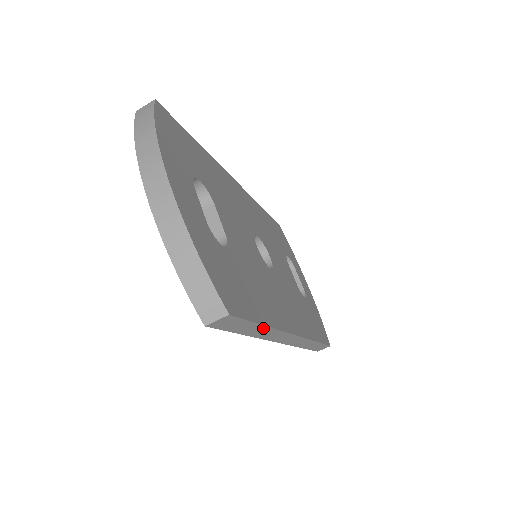
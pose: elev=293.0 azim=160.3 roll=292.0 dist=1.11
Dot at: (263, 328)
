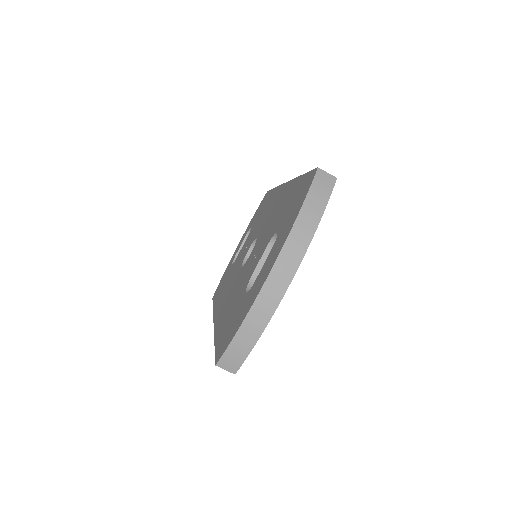
Dot at: occluded
